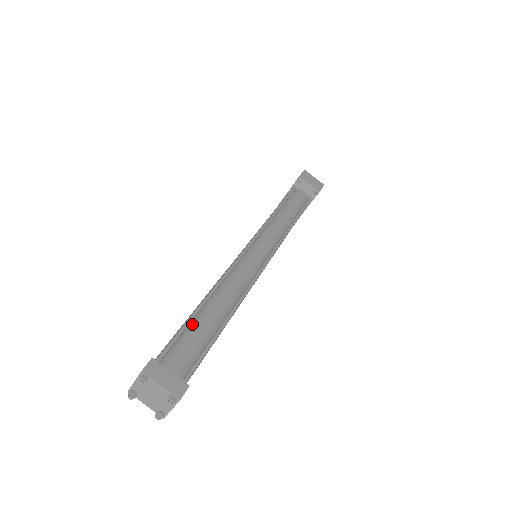
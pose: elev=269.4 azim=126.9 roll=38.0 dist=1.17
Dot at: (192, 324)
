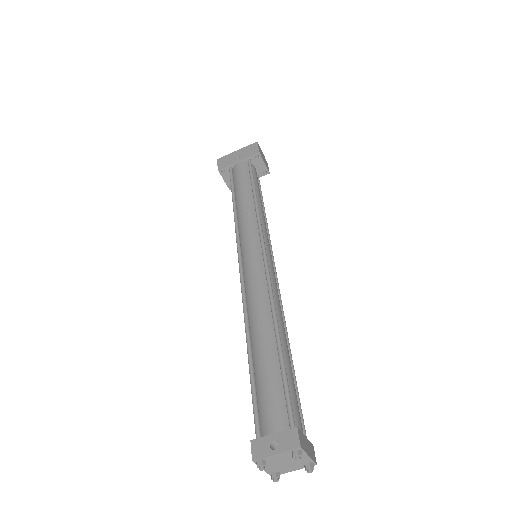
Dot at: (284, 368)
